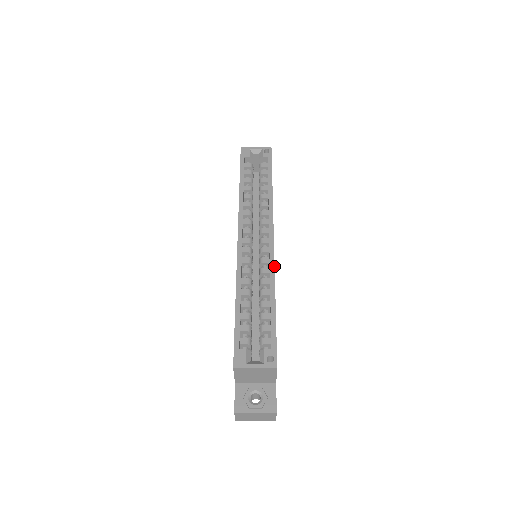
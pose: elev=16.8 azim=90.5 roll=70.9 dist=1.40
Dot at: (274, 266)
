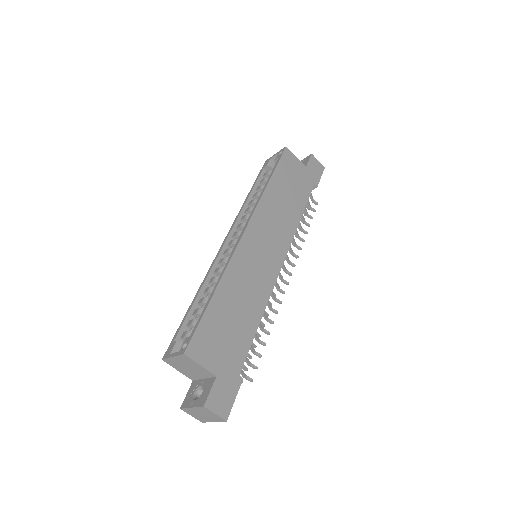
Dot at: (231, 257)
